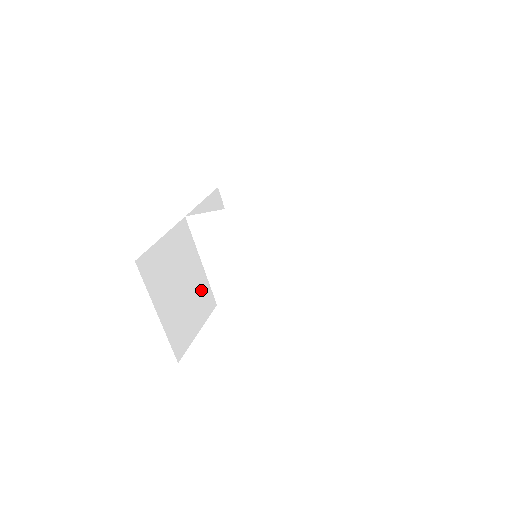
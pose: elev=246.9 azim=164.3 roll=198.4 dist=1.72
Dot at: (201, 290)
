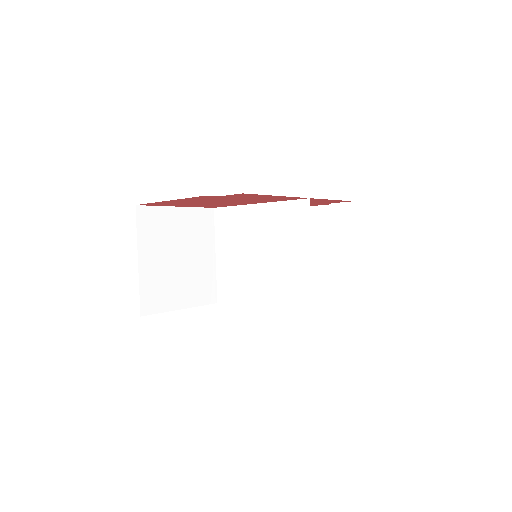
Dot at: (203, 277)
